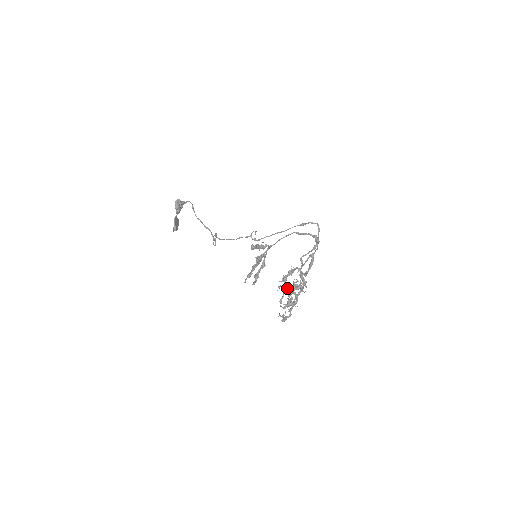
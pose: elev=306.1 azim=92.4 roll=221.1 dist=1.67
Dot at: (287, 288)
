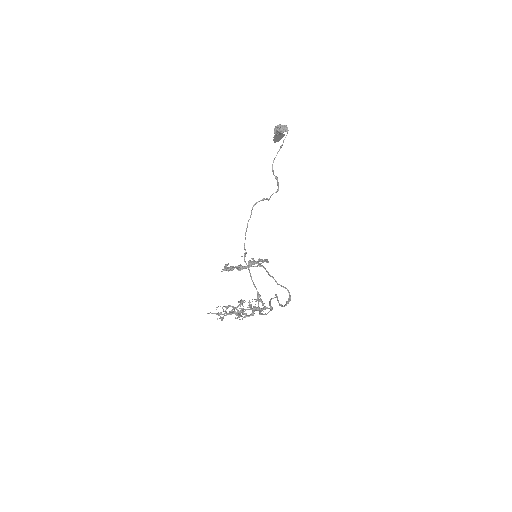
Dot at: (238, 305)
